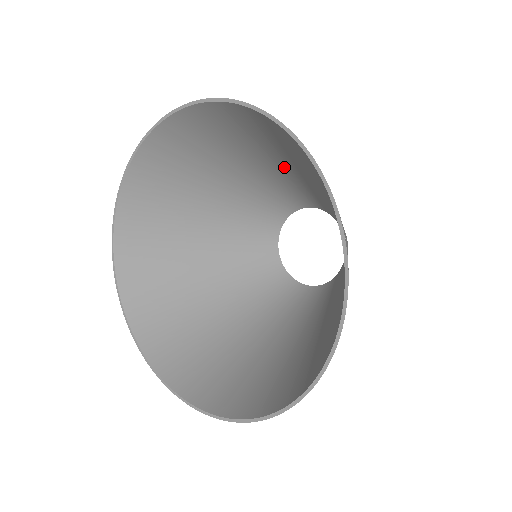
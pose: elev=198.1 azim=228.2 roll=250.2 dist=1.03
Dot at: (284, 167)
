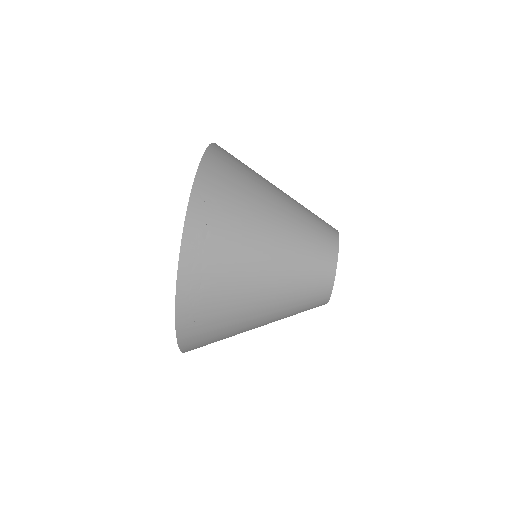
Dot at: (277, 200)
